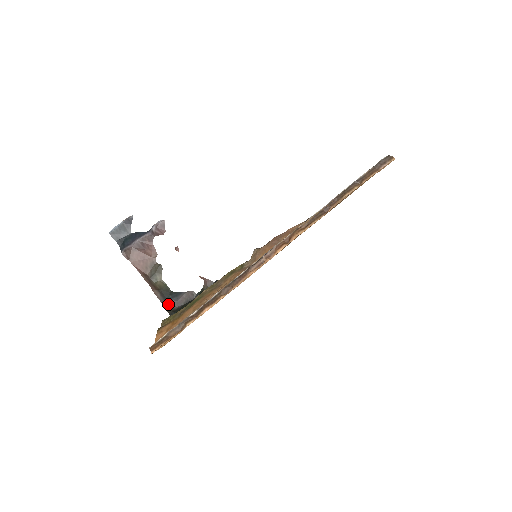
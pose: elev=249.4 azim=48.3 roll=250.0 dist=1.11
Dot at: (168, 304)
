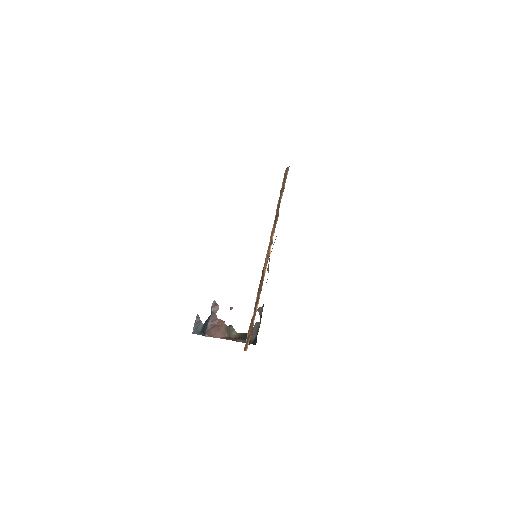
Dot at: (249, 341)
